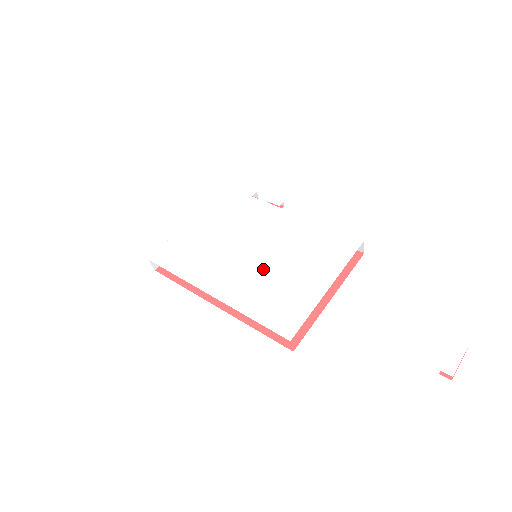
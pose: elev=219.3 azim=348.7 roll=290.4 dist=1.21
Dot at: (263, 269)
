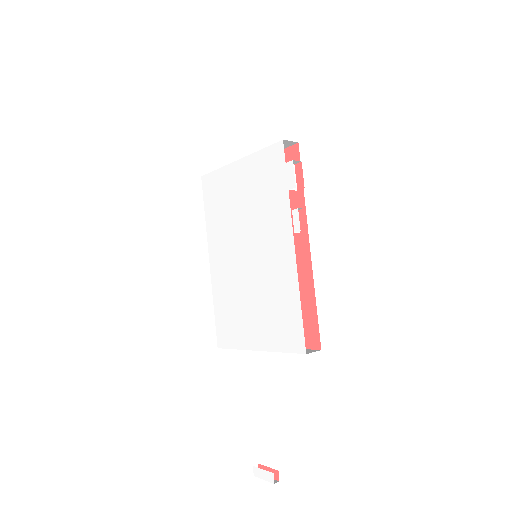
Dot at: (241, 281)
